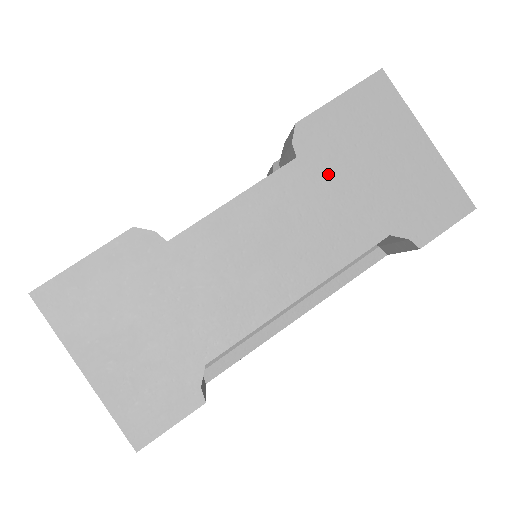
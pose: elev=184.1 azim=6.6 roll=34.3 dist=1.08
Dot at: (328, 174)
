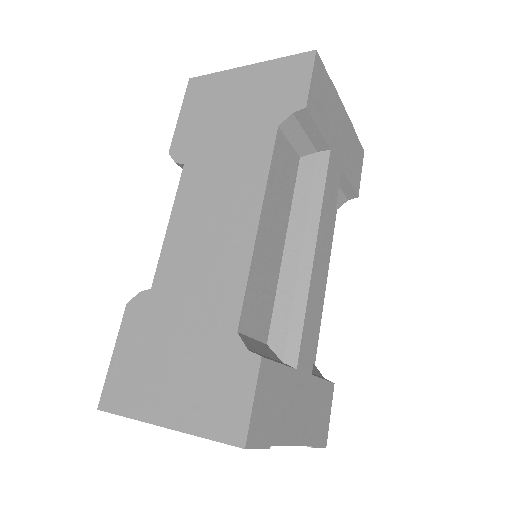
Dot at: (209, 149)
